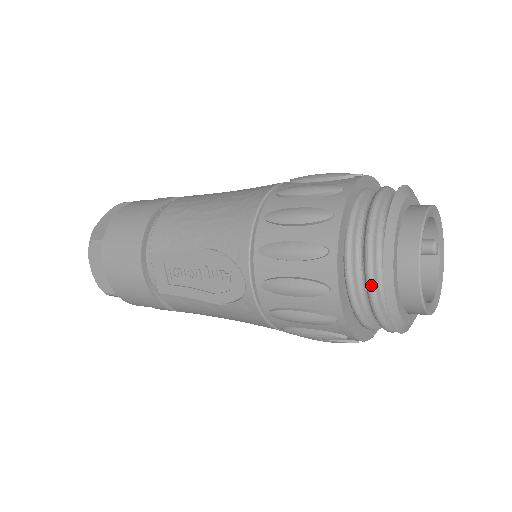
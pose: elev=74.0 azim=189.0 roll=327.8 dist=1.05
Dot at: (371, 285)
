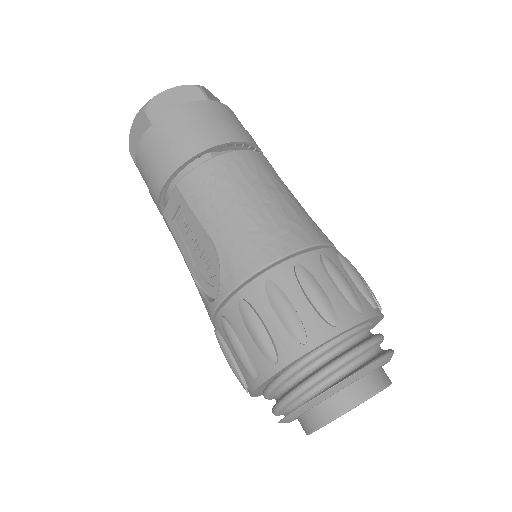
Dot at: (283, 404)
